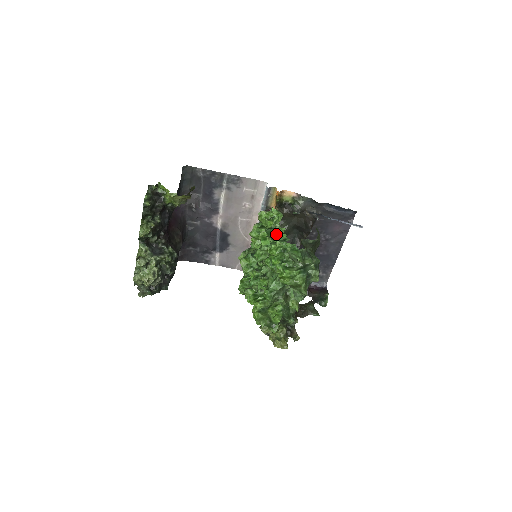
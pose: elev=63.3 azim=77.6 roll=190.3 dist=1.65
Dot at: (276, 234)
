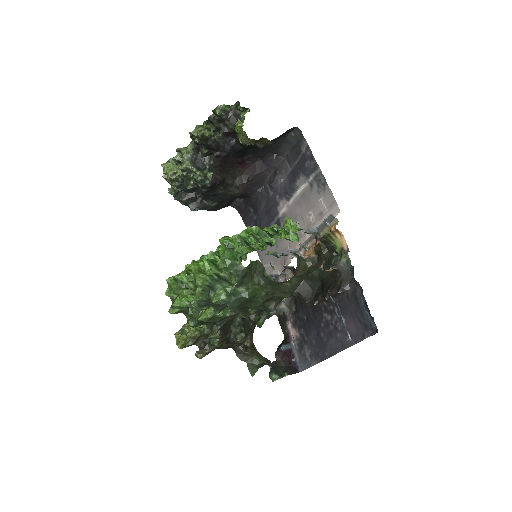
Dot at: occluded
